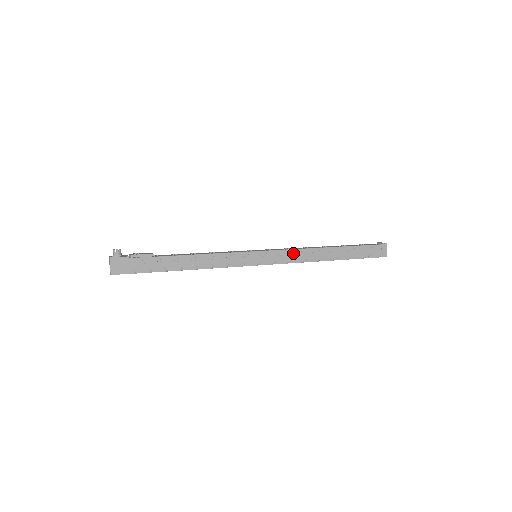
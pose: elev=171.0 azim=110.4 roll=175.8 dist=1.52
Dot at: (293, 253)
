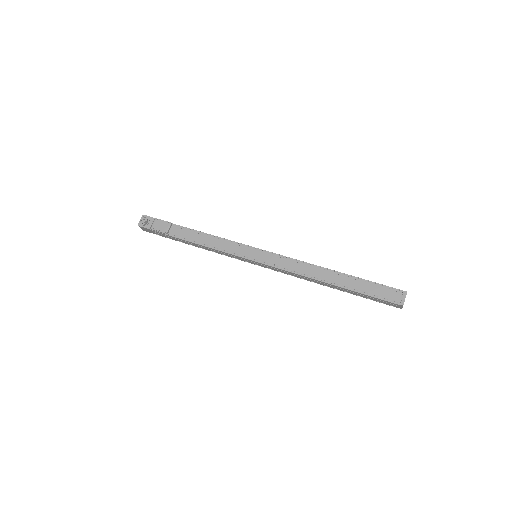
Dot at: (288, 272)
